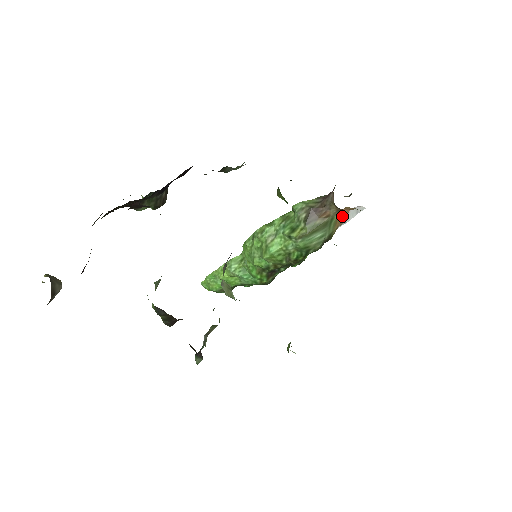
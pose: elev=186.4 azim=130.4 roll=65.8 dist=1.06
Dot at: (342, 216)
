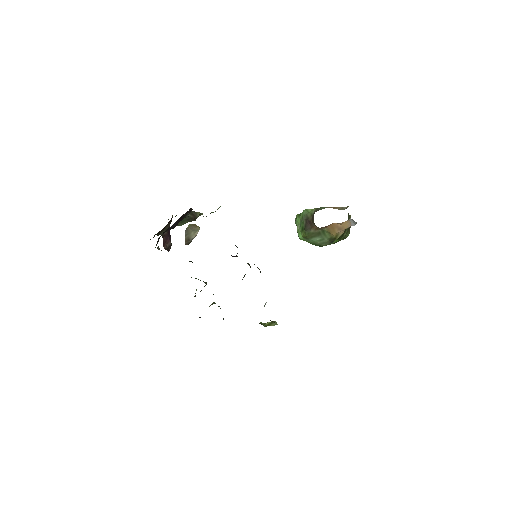
Dot at: (338, 226)
